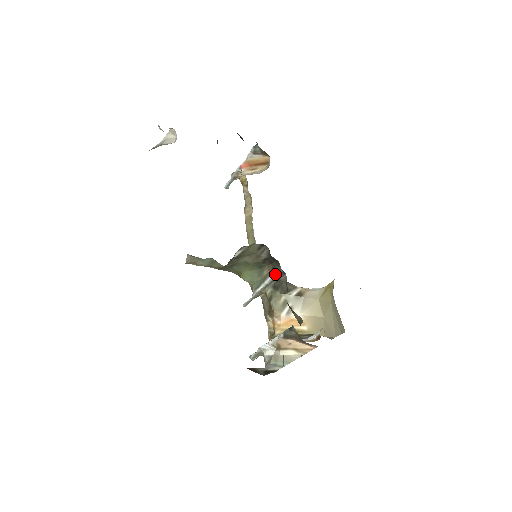
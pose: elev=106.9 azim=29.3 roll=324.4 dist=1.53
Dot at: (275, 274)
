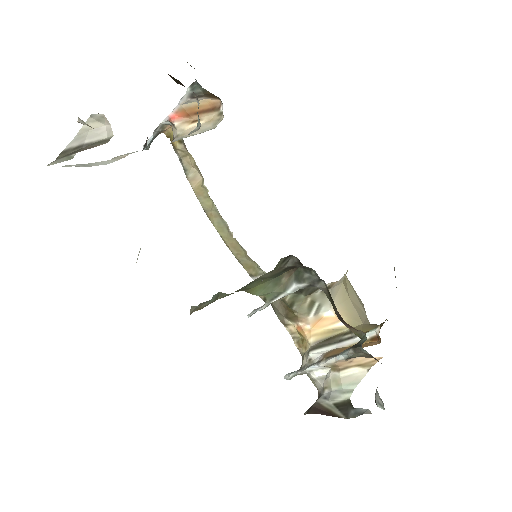
Dot at: (307, 283)
